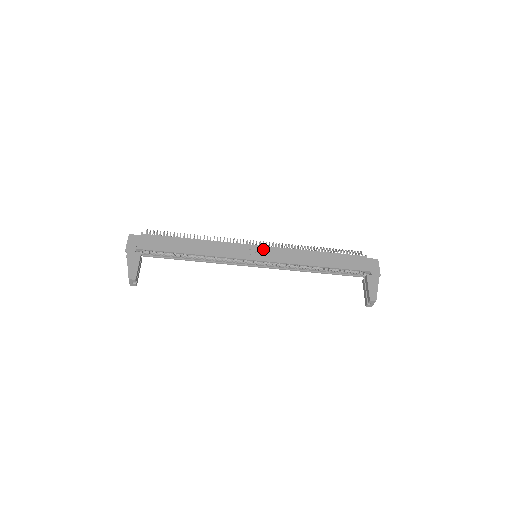
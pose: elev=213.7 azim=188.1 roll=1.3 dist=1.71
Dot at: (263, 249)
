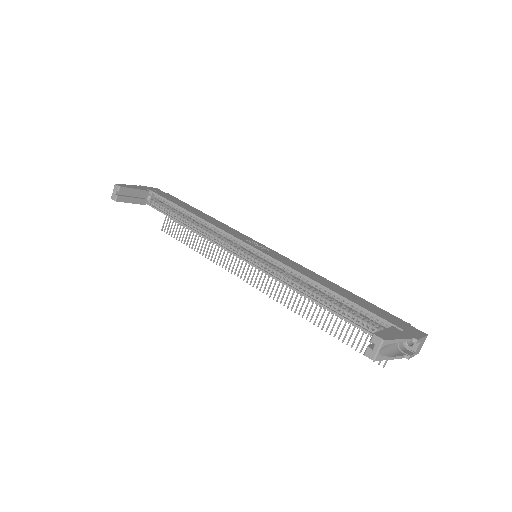
Dot at: (269, 249)
